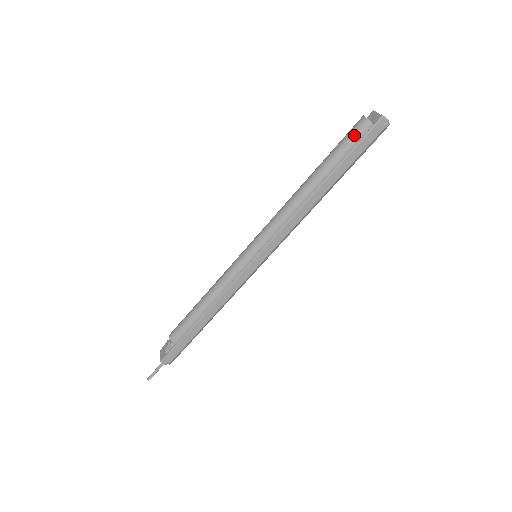
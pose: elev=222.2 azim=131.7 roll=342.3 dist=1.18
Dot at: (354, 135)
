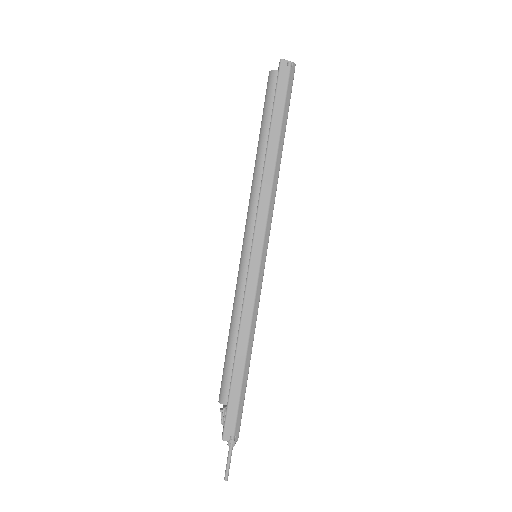
Dot at: (268, 89)
